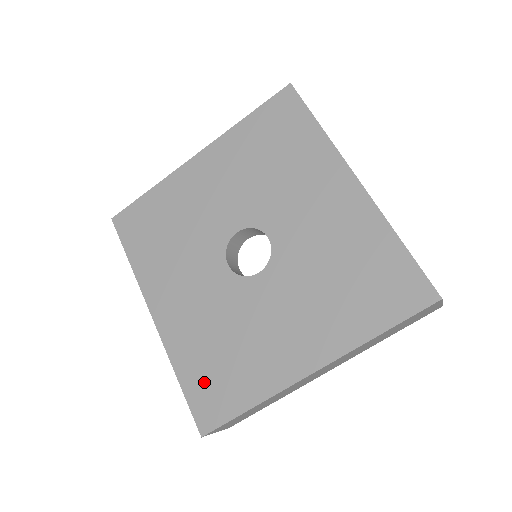
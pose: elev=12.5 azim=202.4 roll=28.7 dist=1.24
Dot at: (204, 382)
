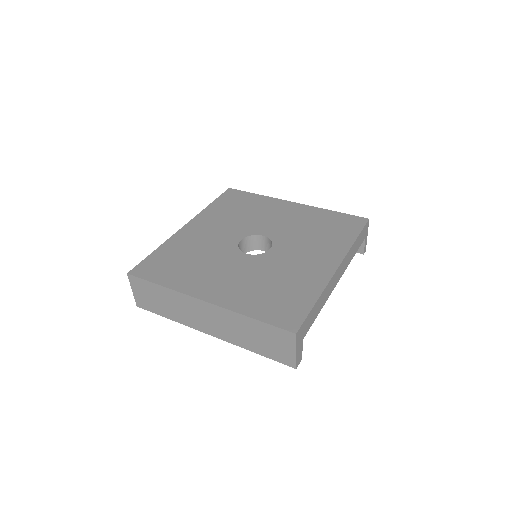
Dot at: (162, 260)
